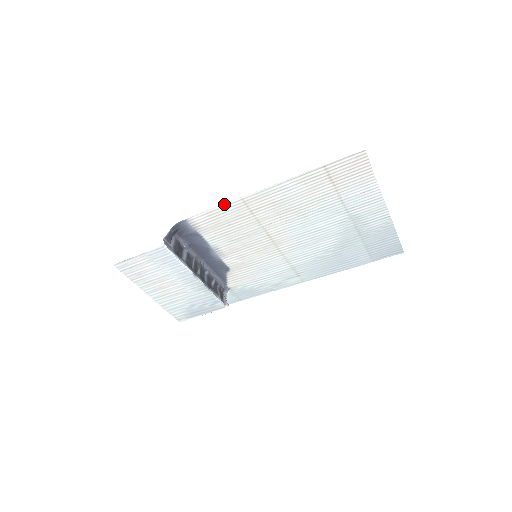
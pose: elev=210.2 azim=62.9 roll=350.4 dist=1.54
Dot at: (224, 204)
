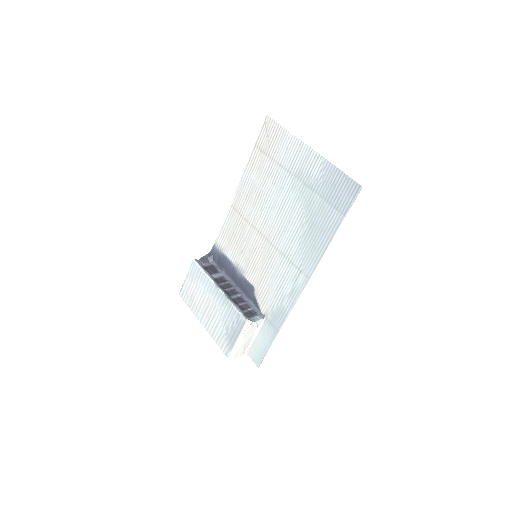
Dot at: (226, 217)
